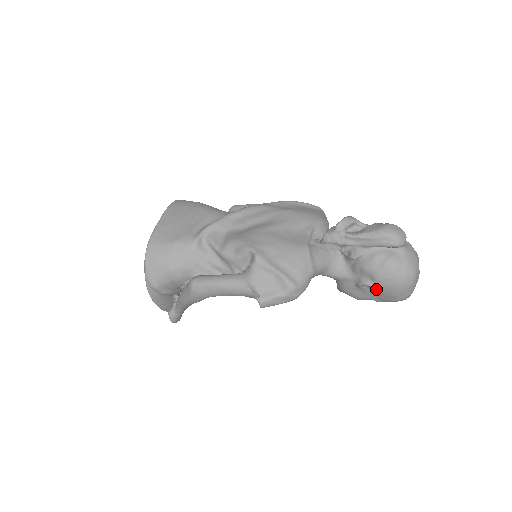
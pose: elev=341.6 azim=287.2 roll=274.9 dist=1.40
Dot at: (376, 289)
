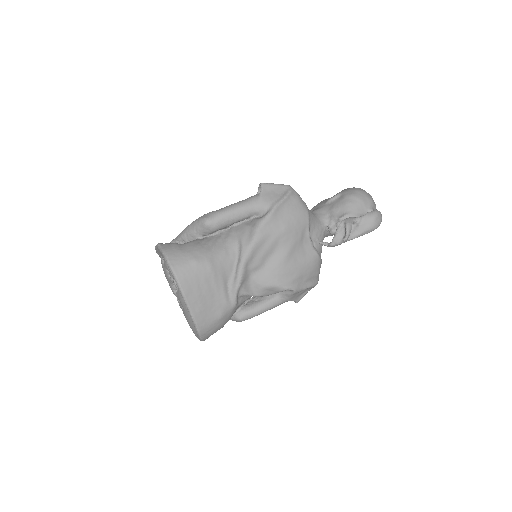
Dot at: occluded
